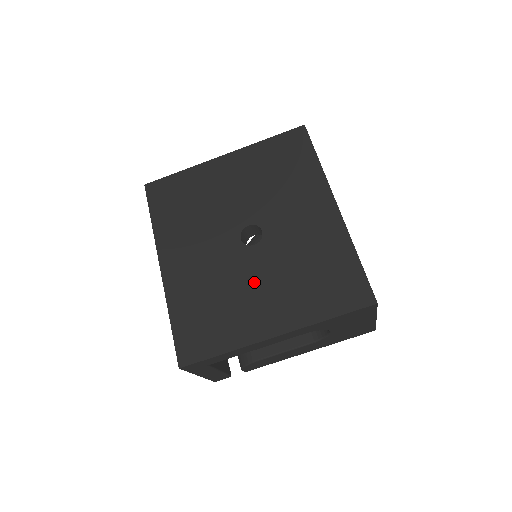
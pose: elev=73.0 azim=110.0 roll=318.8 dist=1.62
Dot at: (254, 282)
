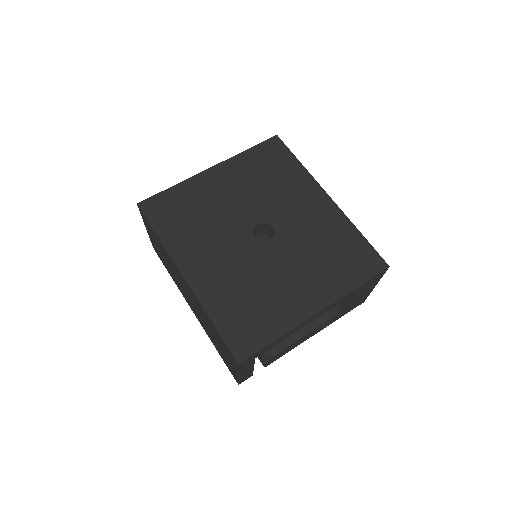
Dot at: (282, 271)
